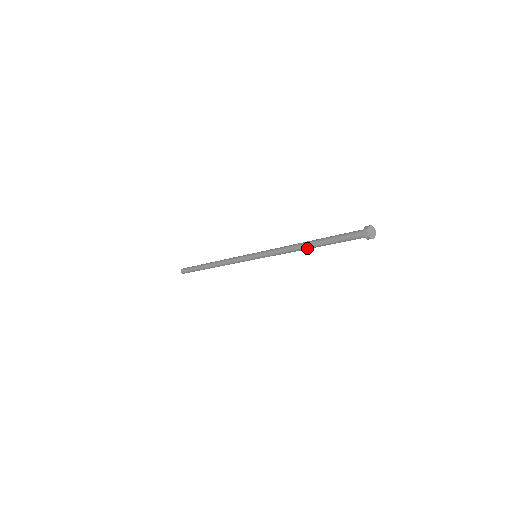
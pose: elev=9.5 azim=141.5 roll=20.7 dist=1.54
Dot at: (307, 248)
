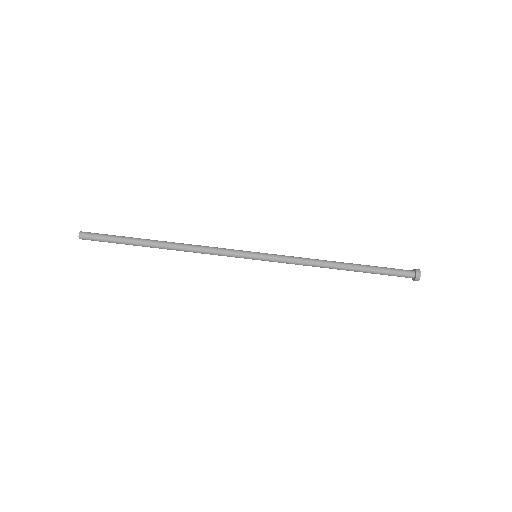
Dot at: (342, 265)
